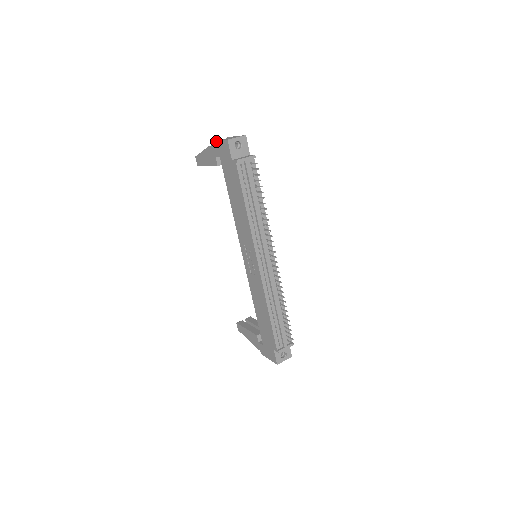
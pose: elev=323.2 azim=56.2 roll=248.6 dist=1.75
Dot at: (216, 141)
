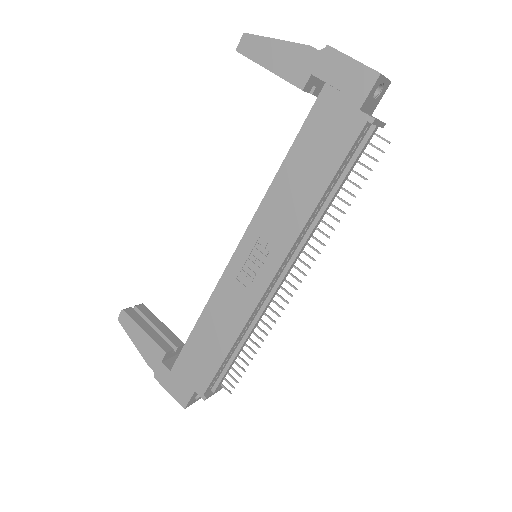
Dot at: (342, 53)
